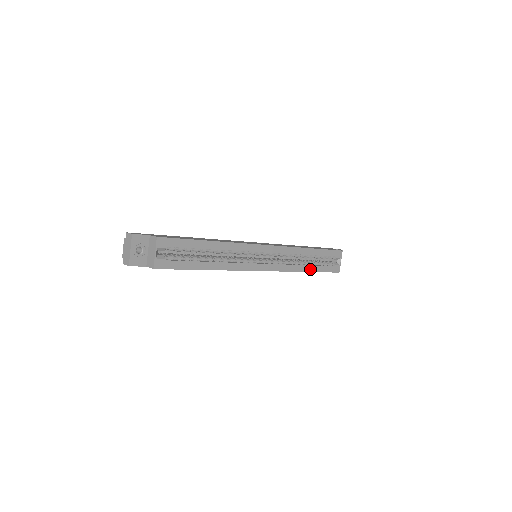
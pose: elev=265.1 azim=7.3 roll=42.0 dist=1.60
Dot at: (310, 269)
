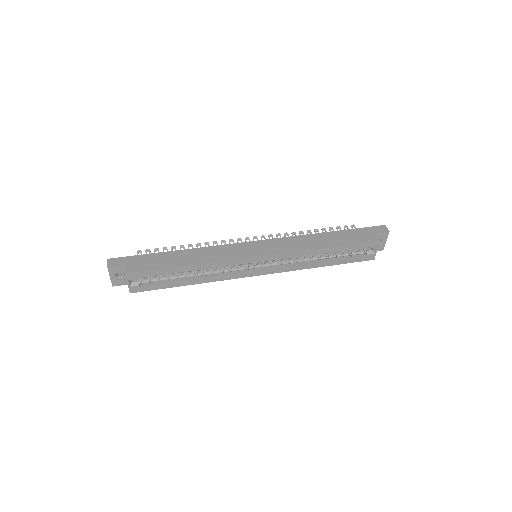
Dot at: (326, 264)
